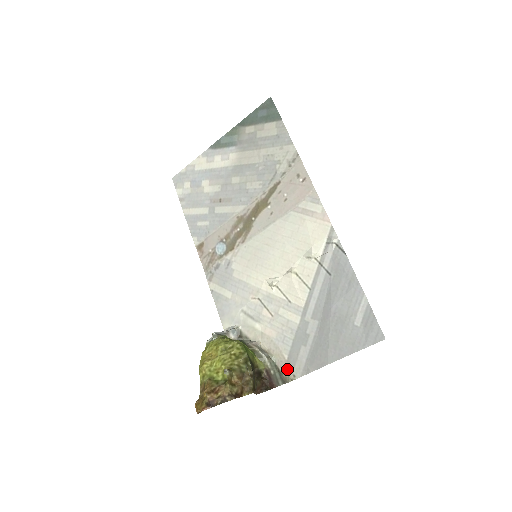
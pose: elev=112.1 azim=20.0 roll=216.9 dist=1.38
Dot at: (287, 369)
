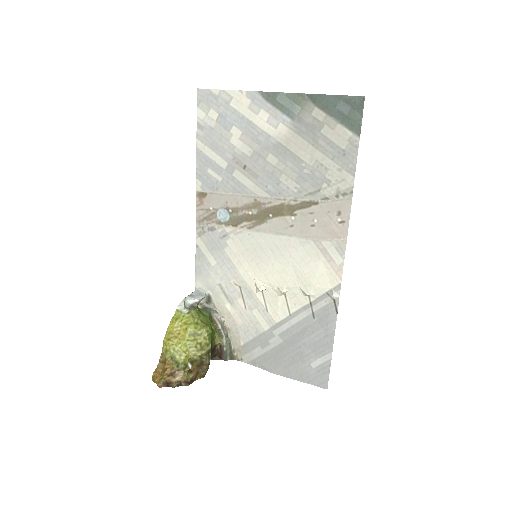
Dot at: (238, 351)
